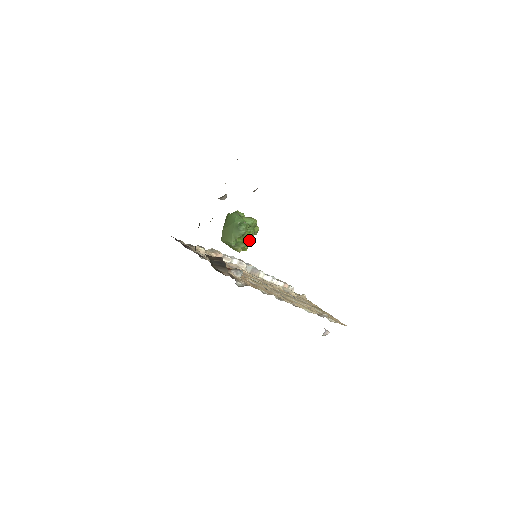
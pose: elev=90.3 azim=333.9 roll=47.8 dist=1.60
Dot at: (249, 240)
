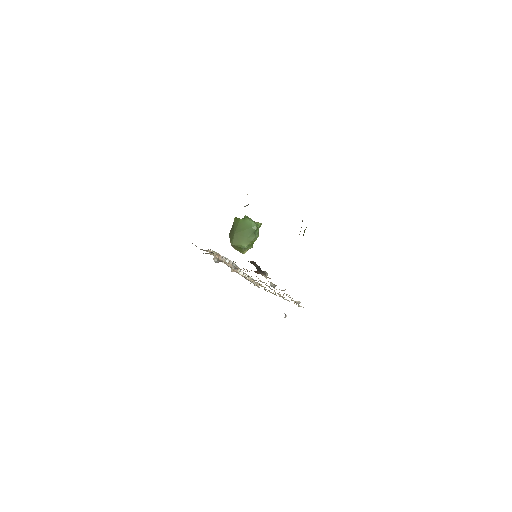
Dot at: occluded
